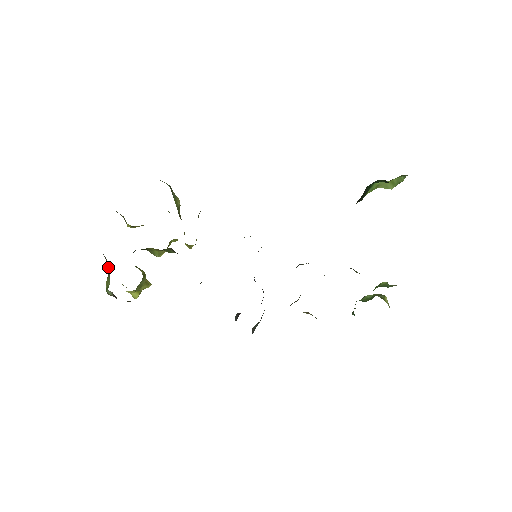
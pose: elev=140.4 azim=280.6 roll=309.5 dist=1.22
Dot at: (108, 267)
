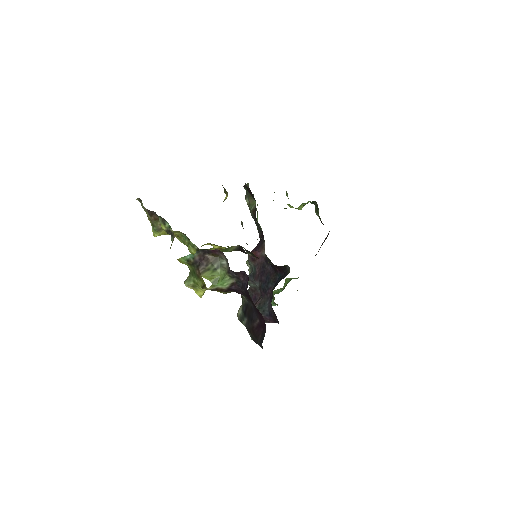
Dot at: (214, 261)
